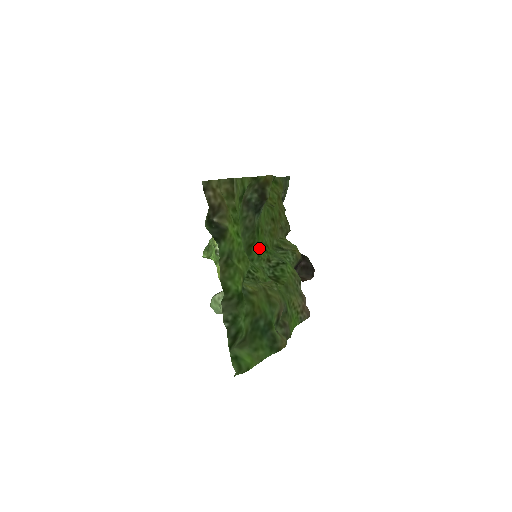
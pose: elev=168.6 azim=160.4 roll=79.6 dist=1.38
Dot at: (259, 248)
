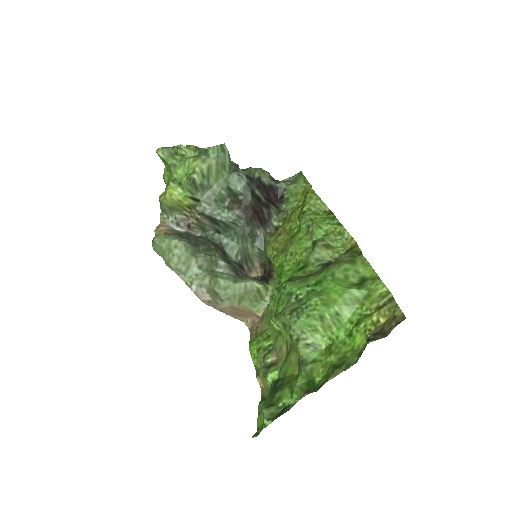
Dot at: (285, 277)
